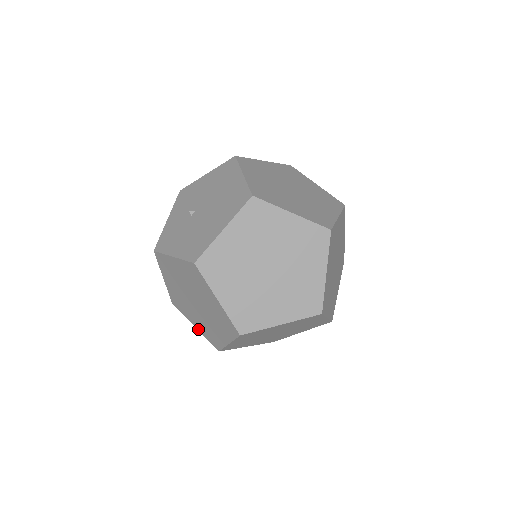
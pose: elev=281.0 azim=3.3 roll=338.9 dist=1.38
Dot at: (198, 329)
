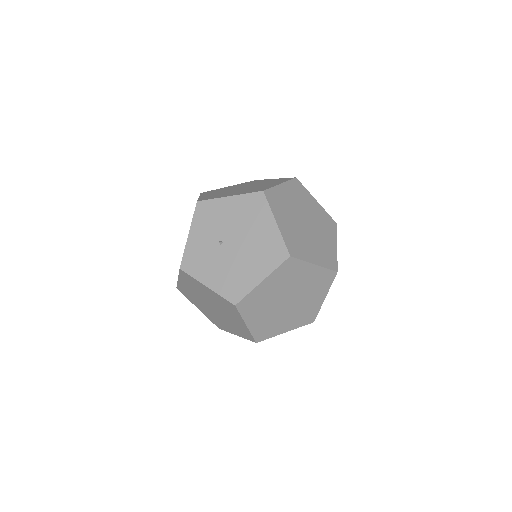
Dot at: (201, 311)
